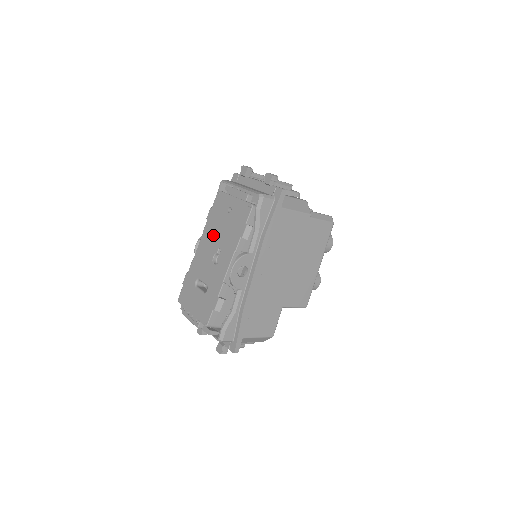
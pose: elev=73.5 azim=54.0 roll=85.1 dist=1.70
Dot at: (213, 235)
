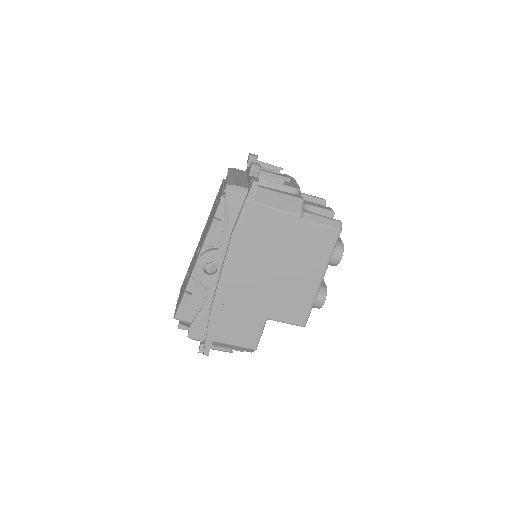
Dot at: (206, 226)
